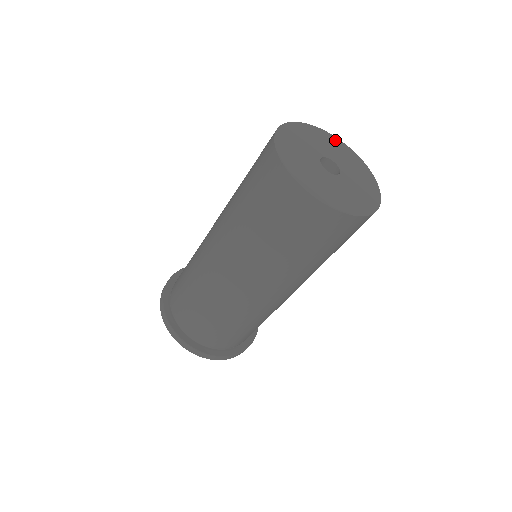
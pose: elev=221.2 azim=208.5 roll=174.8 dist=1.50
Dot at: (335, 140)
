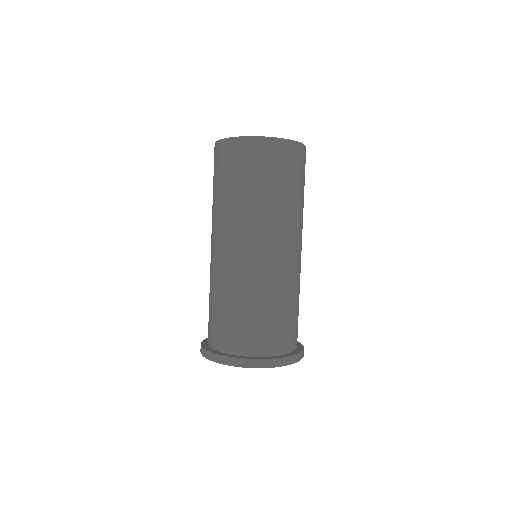
Dot at: occluded
